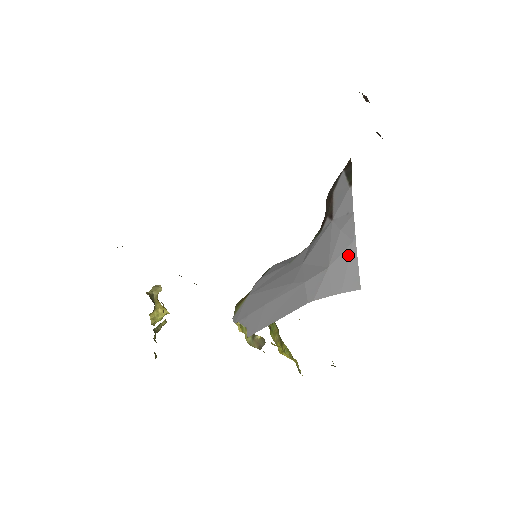
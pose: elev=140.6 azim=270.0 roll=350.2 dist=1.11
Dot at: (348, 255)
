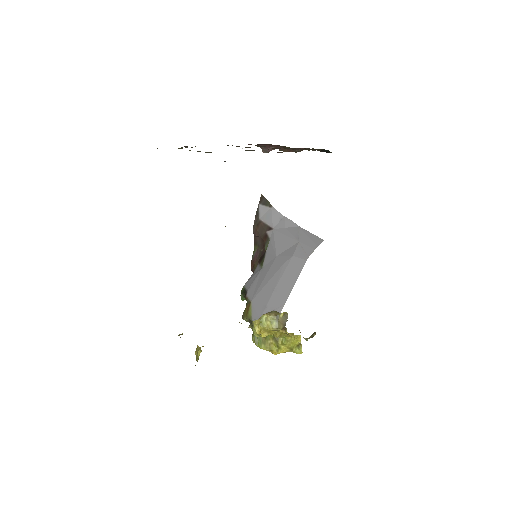
Dot at: (302, 232)
